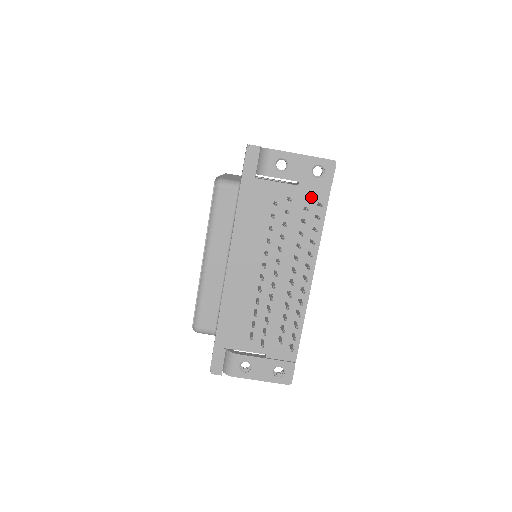
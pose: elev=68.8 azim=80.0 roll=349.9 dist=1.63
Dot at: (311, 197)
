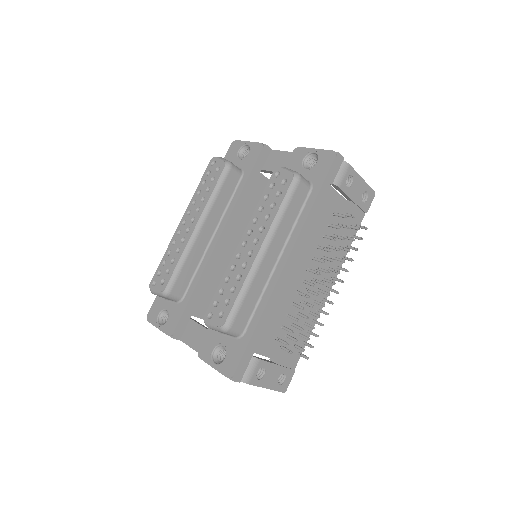
Dot at: occluded
